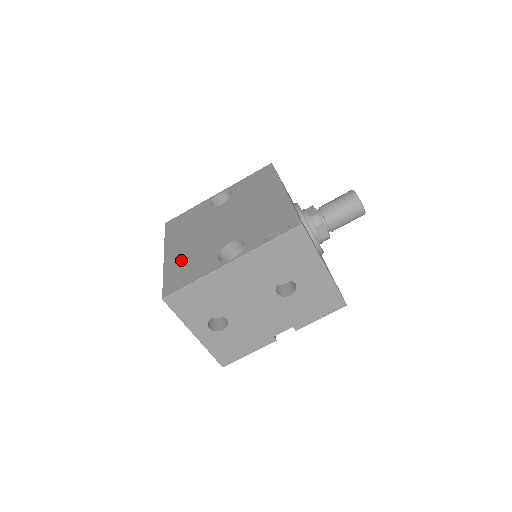
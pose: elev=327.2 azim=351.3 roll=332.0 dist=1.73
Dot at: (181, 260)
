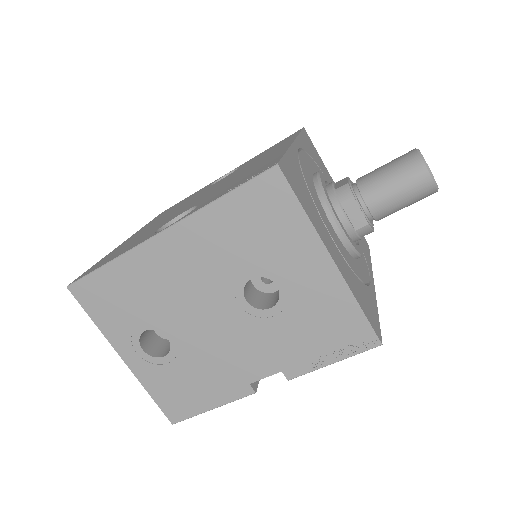
Dot at: (128, 242)
